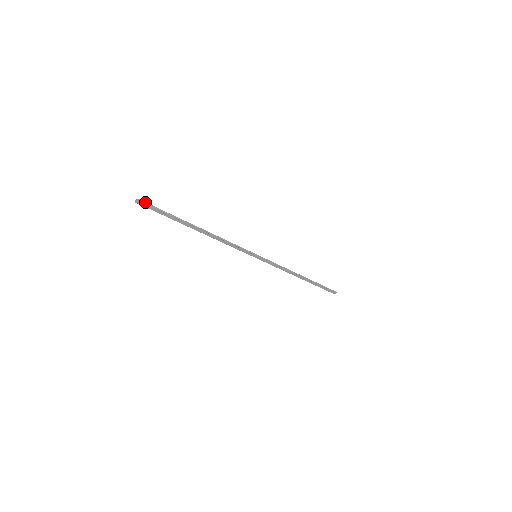
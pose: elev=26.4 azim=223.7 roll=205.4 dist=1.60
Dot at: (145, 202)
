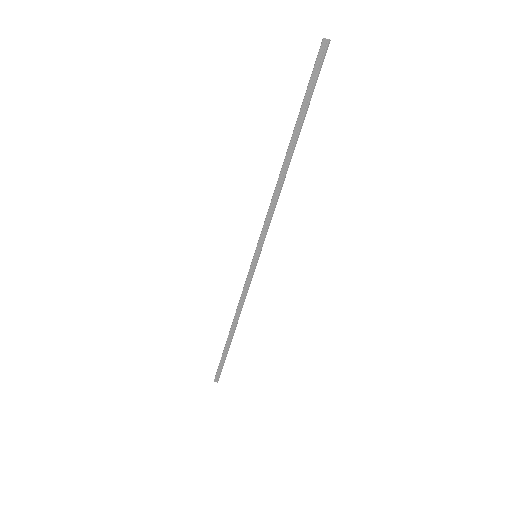
Dot at: occluded
